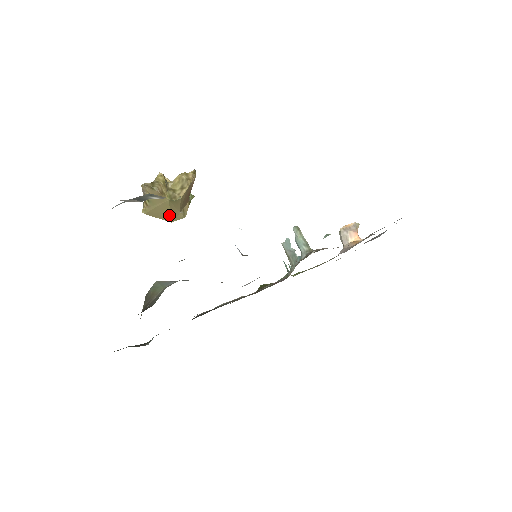
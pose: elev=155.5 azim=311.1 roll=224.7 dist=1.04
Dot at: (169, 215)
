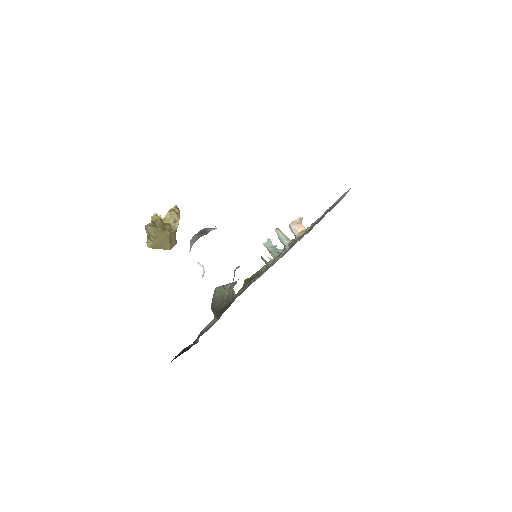
Dot at: (168, 244)
